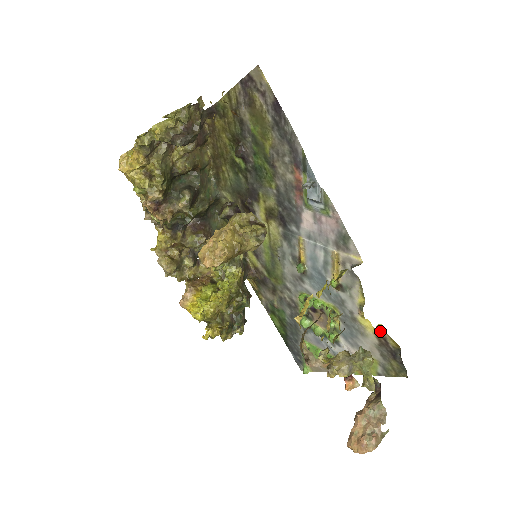
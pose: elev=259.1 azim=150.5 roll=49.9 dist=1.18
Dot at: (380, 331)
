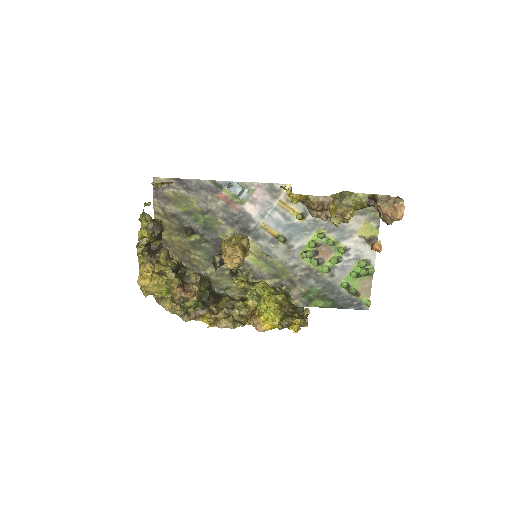
Dot at: occluded
